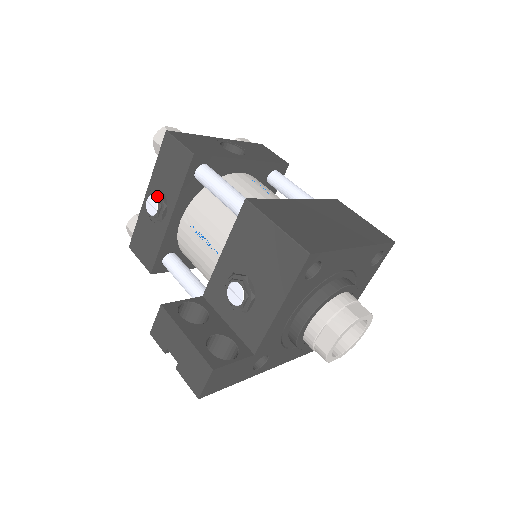
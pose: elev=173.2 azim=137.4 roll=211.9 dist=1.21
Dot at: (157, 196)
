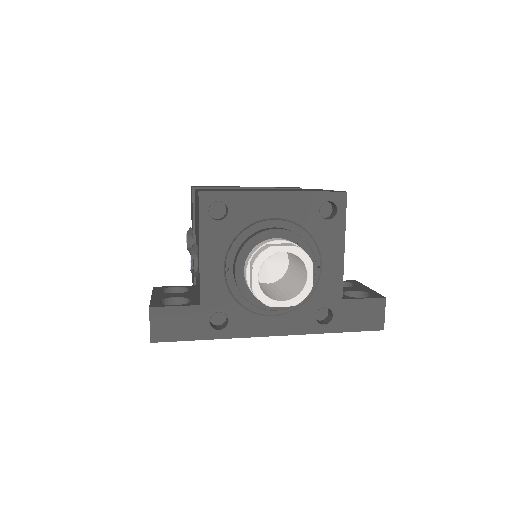
Dot at: (187, 232)
